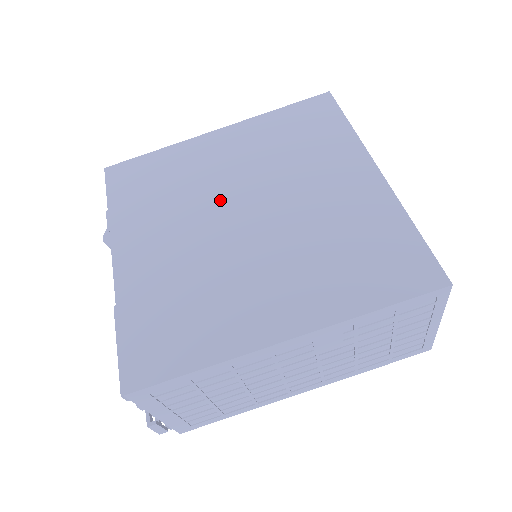
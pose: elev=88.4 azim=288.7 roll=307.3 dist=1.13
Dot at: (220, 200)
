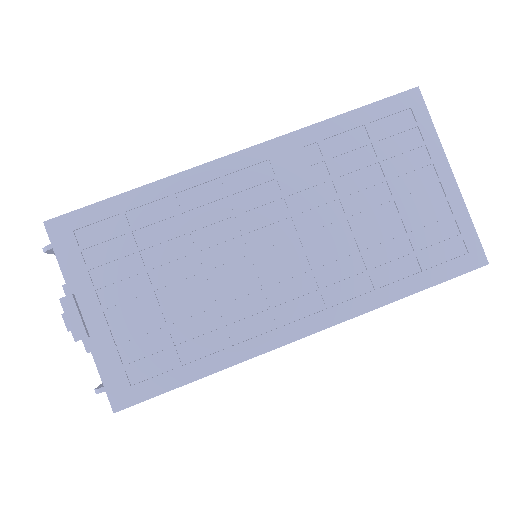
Dot at: occluded
